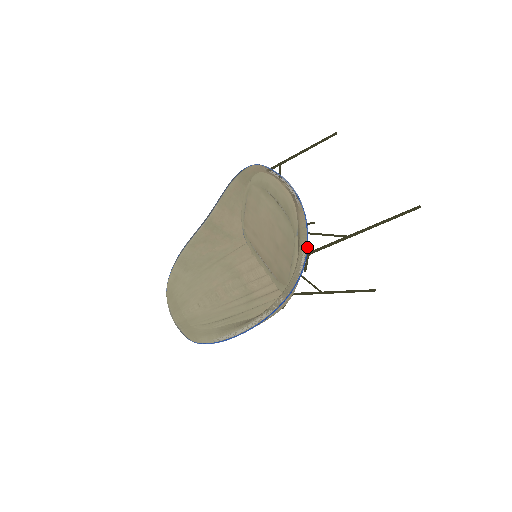
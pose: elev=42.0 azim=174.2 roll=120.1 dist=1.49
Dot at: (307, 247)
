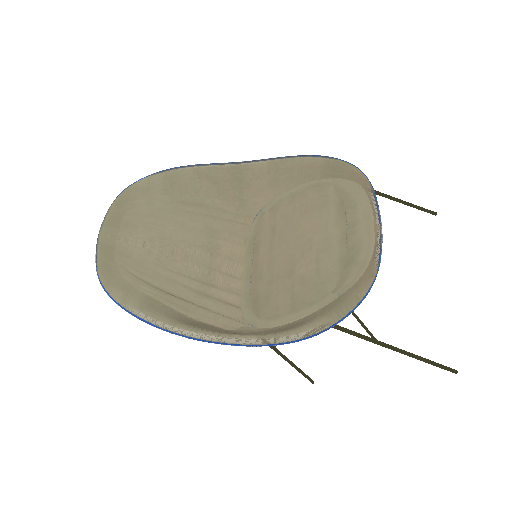
Dot at: (340, 321)
